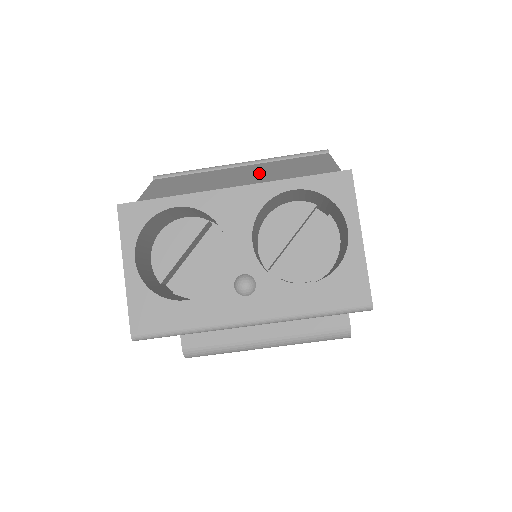
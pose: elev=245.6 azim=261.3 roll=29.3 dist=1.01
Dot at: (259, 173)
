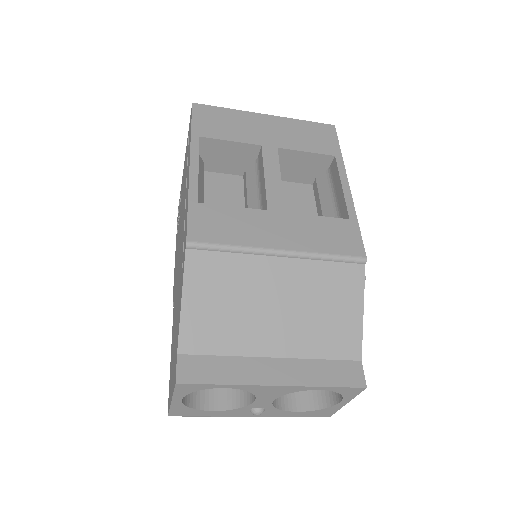
Dot at: (296, 298)
